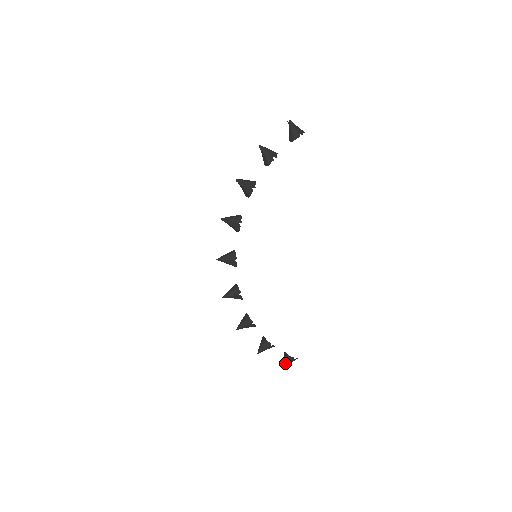
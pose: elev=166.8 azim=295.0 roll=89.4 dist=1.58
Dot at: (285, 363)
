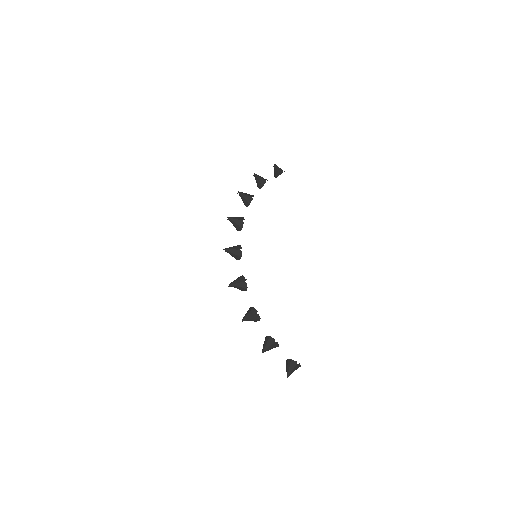
Dot at: (289, 370)
